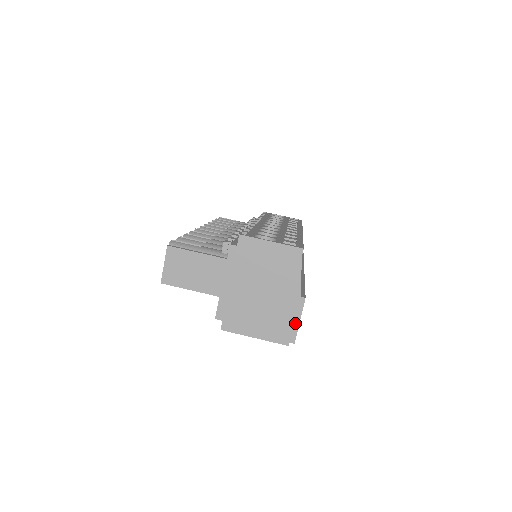
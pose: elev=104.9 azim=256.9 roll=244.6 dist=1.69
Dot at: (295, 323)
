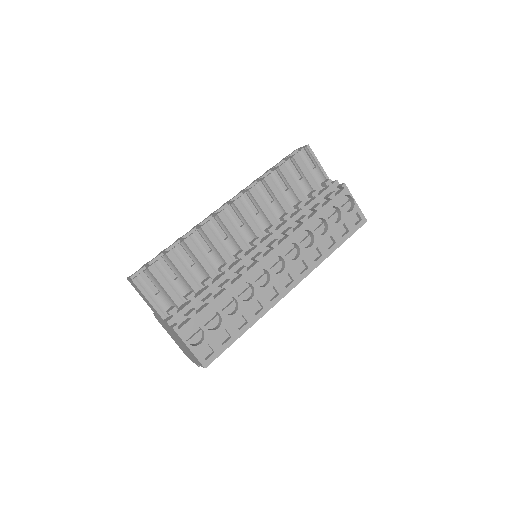
Dot at: (191, 360)
